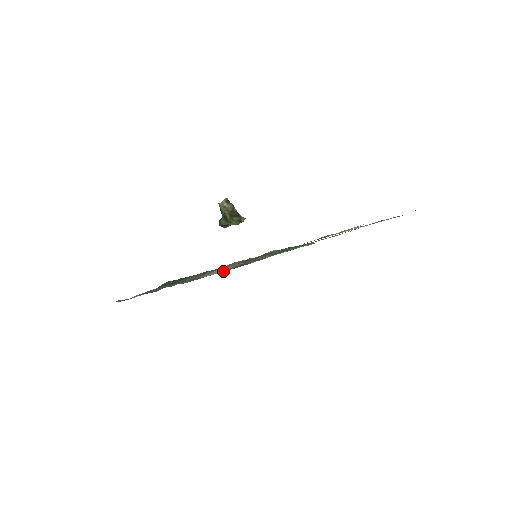
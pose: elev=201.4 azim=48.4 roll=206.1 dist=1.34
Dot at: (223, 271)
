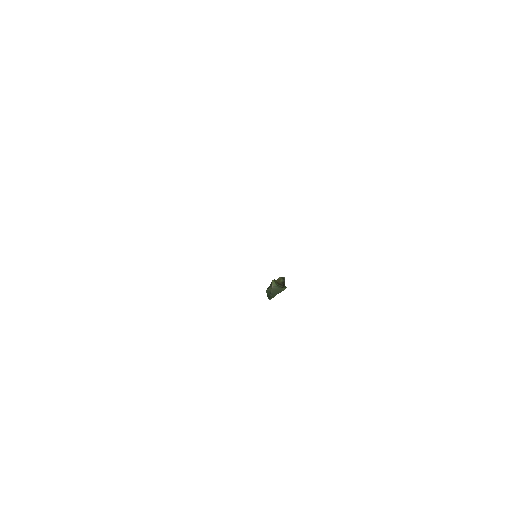
Dot at: occluded
